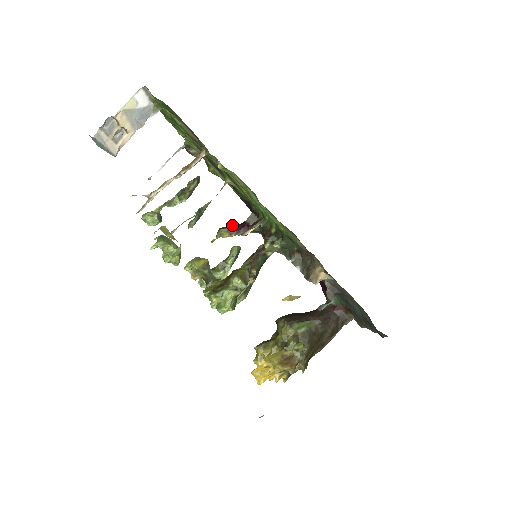
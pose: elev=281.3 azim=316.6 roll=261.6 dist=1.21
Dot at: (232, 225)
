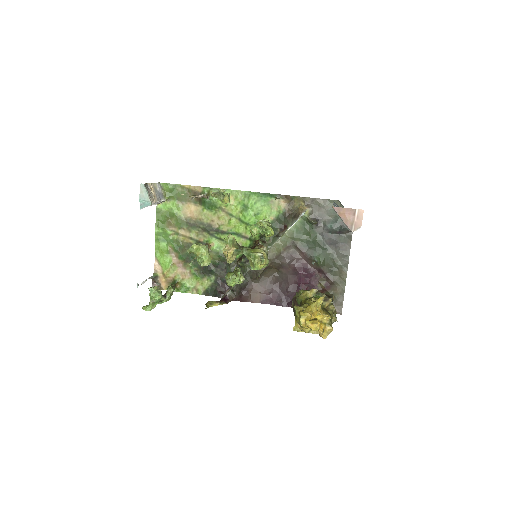
Dot at: occluded
